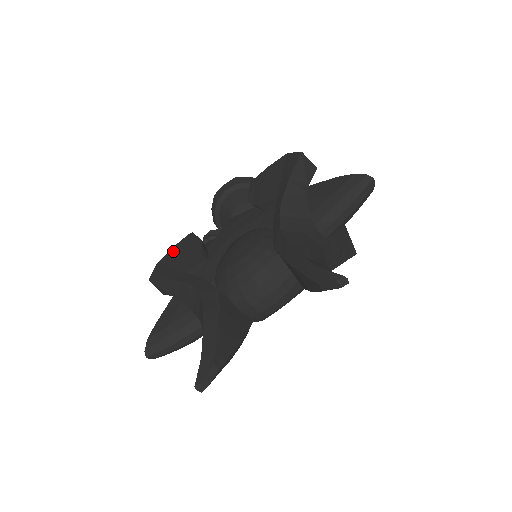
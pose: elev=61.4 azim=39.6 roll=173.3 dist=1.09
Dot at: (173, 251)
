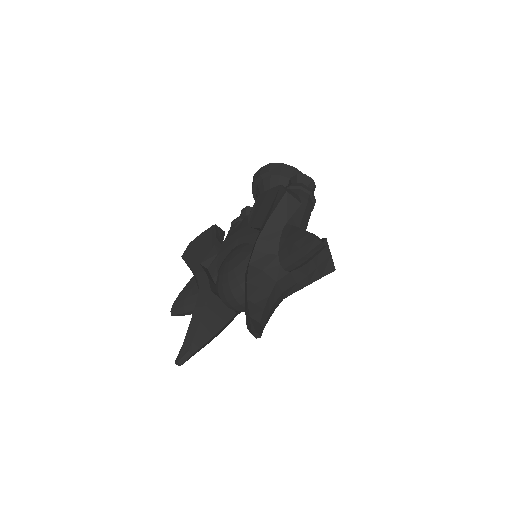
Dot at: (200, 237)
